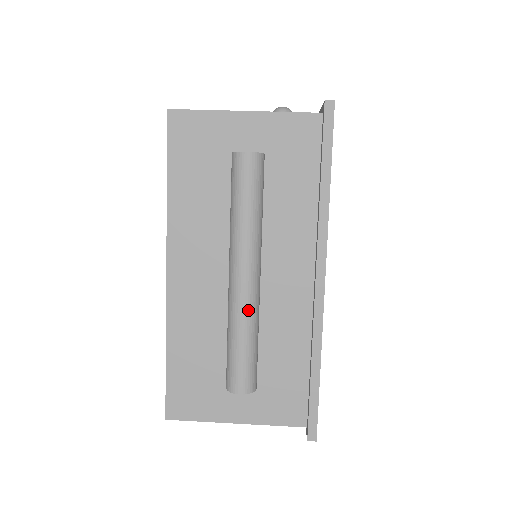
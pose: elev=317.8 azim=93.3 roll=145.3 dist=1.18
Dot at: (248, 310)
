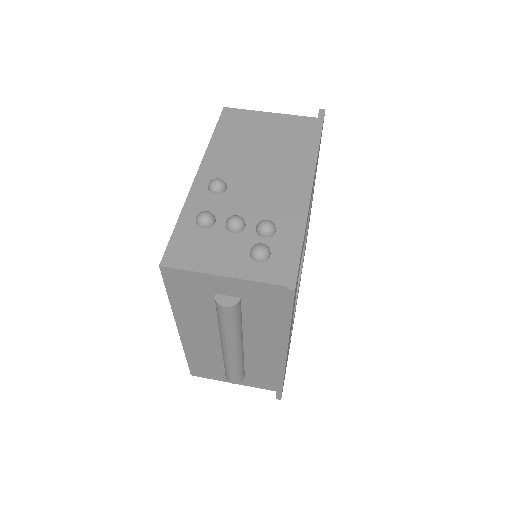
Dot at: (234, 361)
